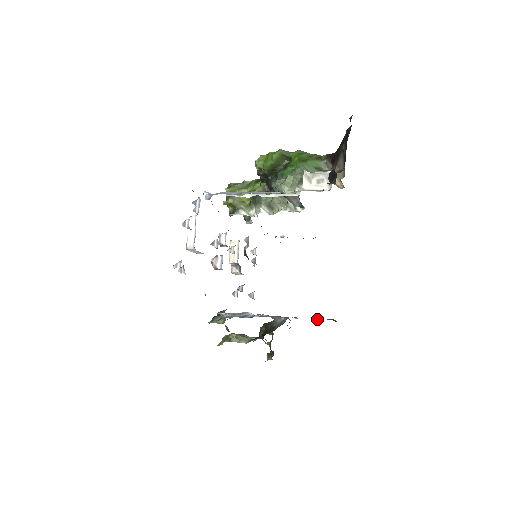
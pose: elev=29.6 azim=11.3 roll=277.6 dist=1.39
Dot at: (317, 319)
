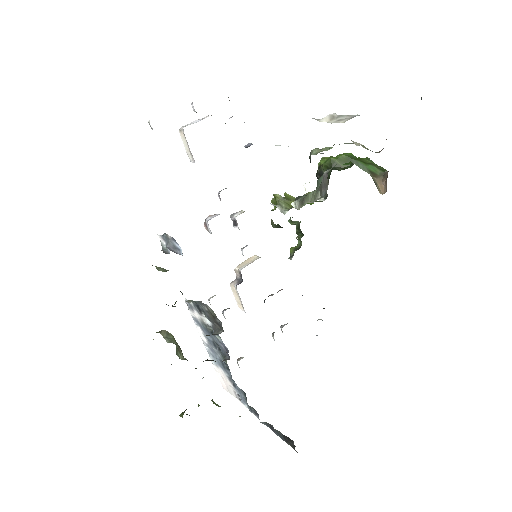
Dot at: (278, 433)
